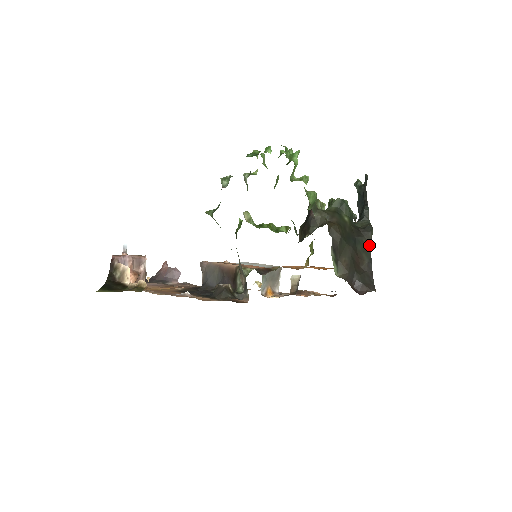
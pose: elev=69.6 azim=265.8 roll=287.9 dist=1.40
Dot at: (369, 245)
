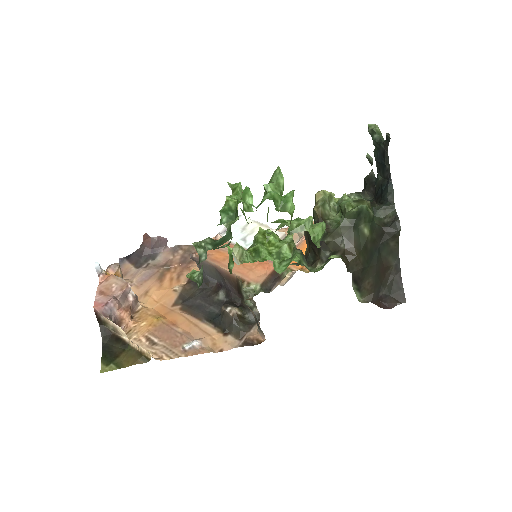
Dot at: (396, 243)
